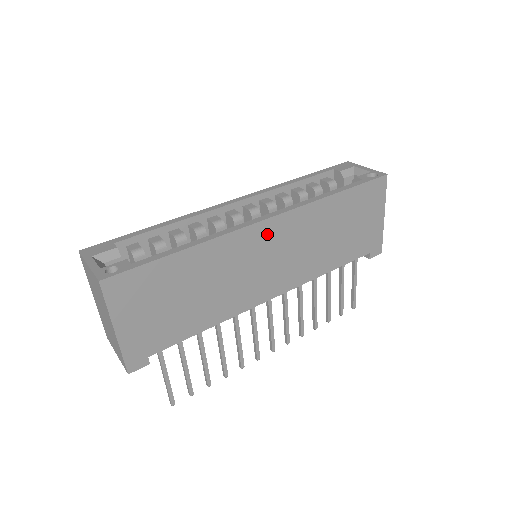
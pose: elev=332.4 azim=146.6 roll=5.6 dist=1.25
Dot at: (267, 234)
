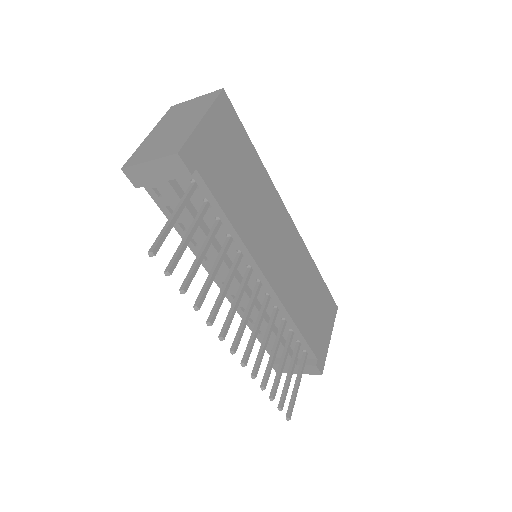
Dot at: (287, 228)
